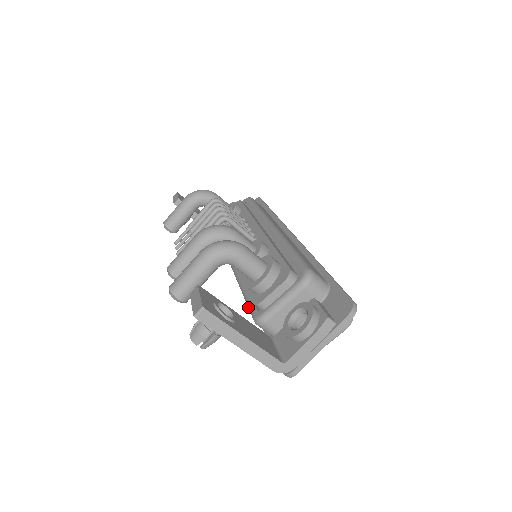
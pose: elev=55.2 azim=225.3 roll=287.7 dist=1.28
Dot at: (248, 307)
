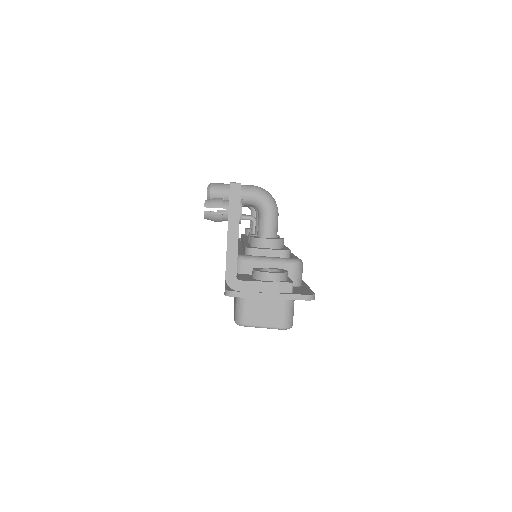
Dot at: occluded
